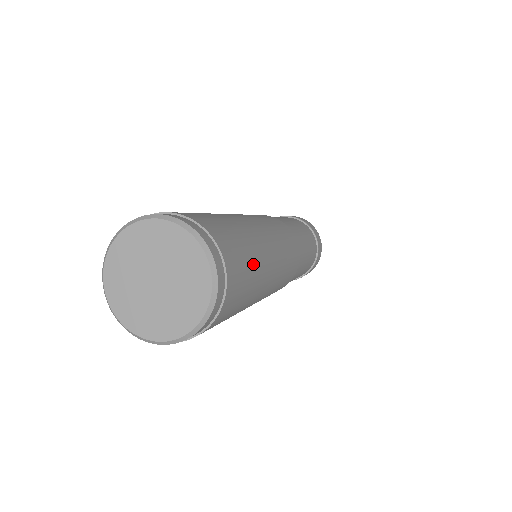
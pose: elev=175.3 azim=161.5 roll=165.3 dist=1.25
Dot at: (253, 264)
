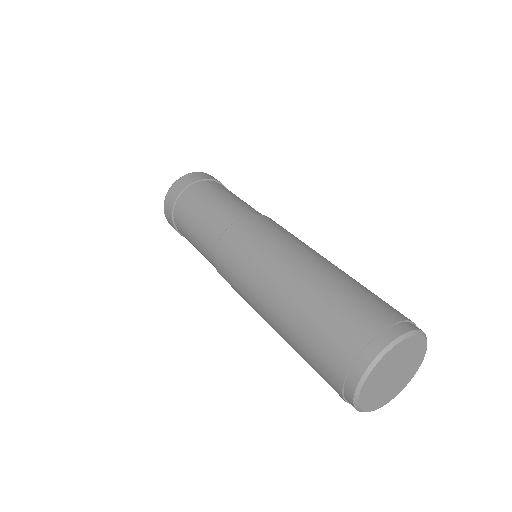
Dot at: occluded
